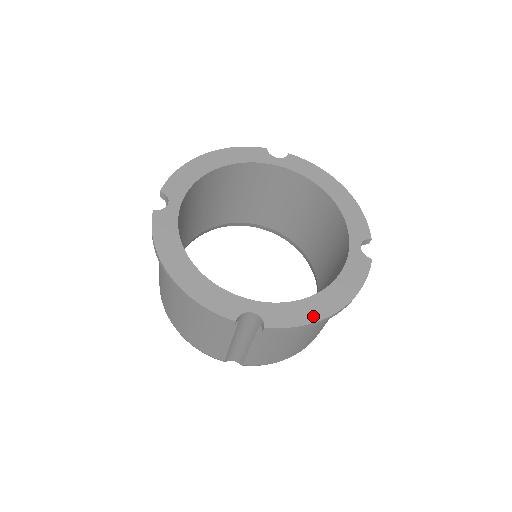
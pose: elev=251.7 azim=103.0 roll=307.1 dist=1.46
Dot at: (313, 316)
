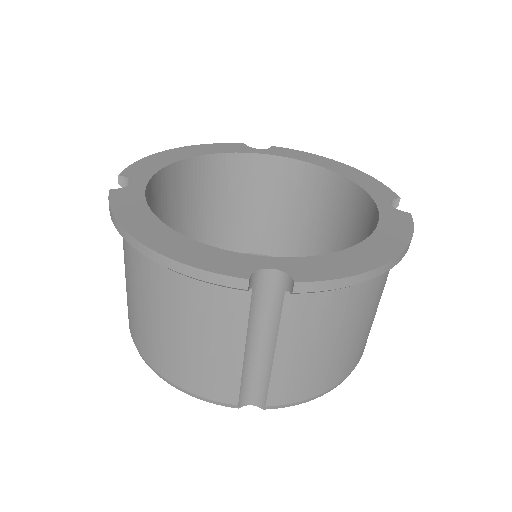
Dot at: (361, 266)
